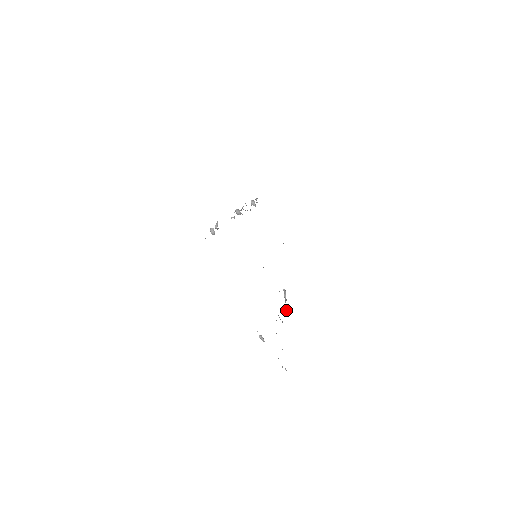
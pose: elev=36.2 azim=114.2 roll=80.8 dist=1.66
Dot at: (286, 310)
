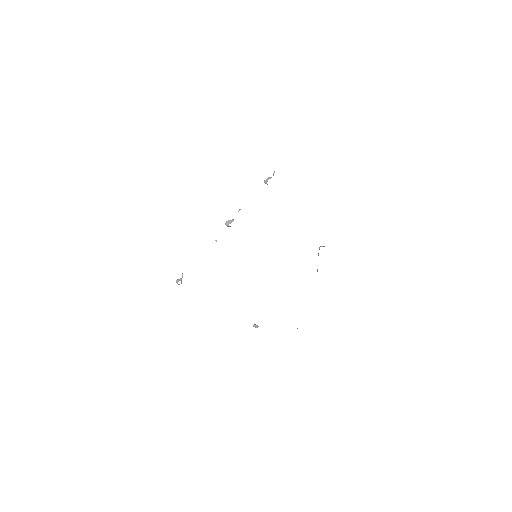
Dot at: (317, 269)
